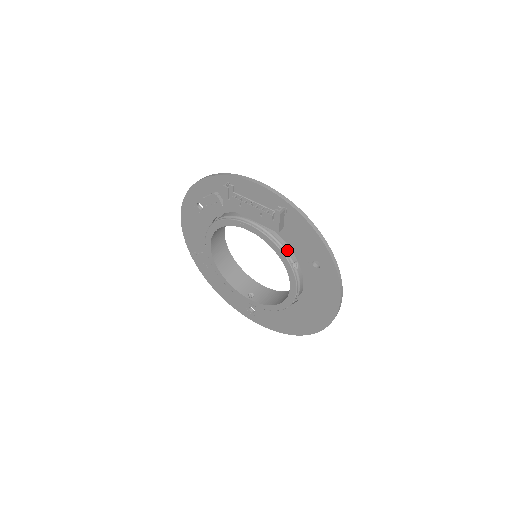
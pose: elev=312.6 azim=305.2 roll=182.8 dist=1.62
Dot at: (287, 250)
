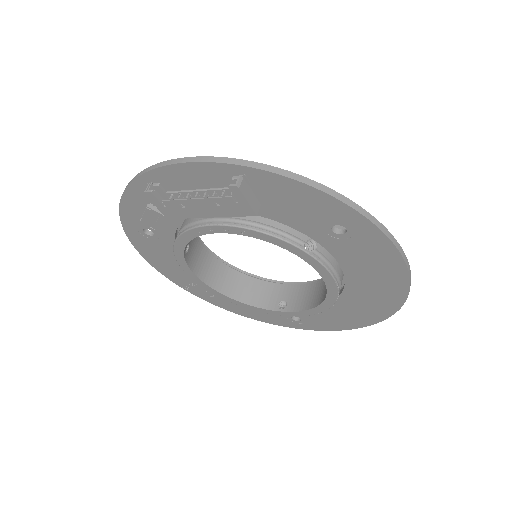
Dot at: (286, 231)
